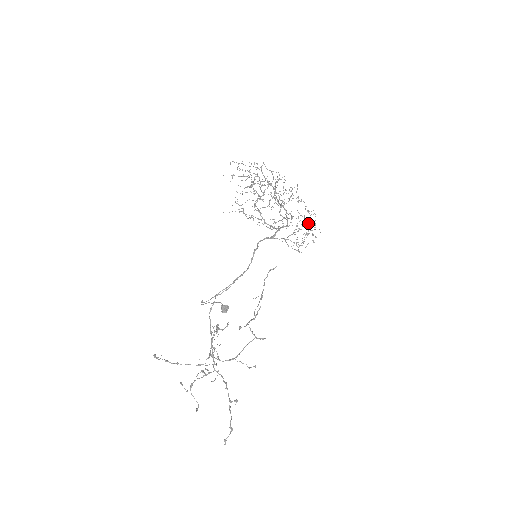
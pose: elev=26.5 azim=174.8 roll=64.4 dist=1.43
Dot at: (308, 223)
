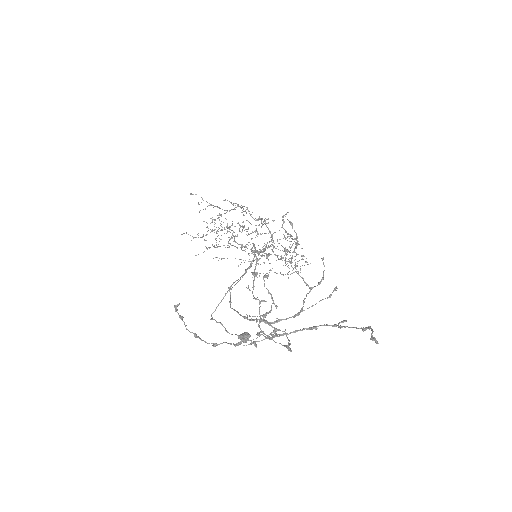
Dot at: occluded
